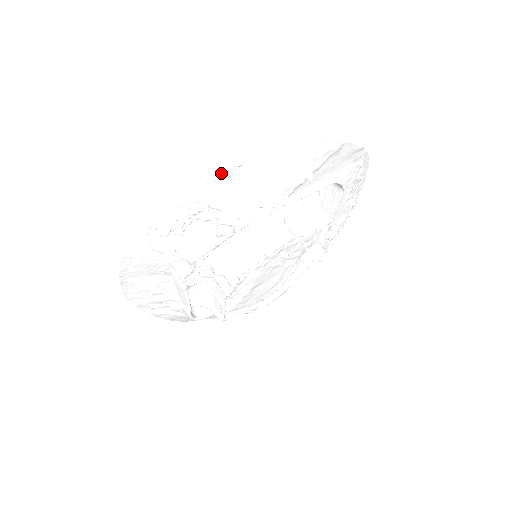
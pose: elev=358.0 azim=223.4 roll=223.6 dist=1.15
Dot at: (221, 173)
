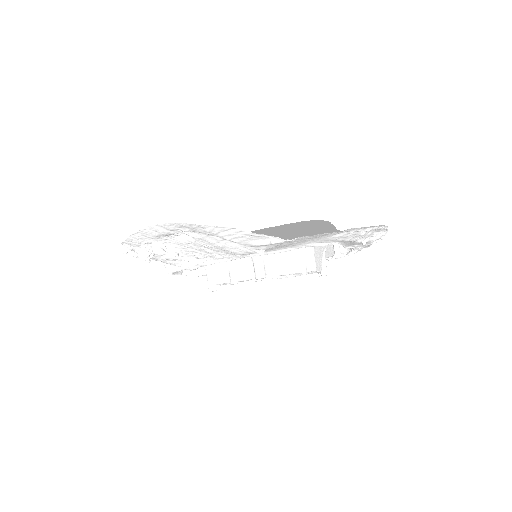
Dot at: (171, 233)
